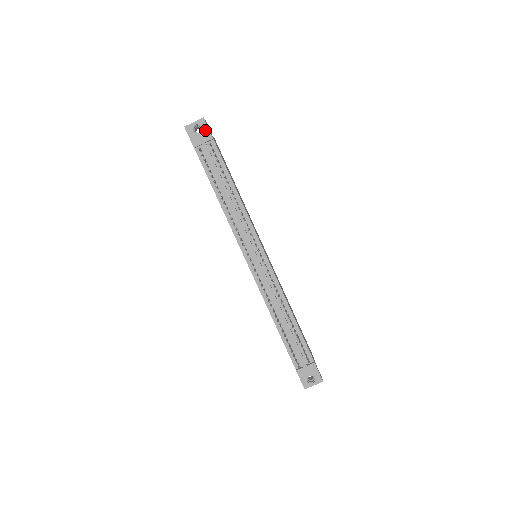
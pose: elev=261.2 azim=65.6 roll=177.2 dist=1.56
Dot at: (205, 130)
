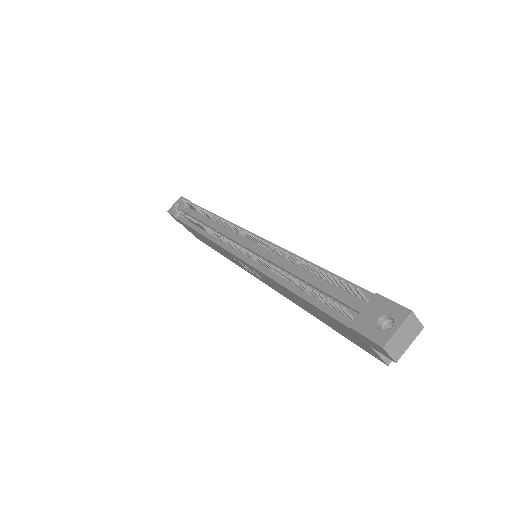
Dot at: occluded
